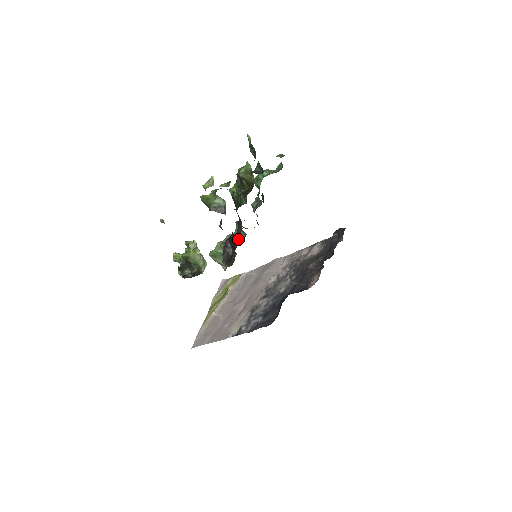
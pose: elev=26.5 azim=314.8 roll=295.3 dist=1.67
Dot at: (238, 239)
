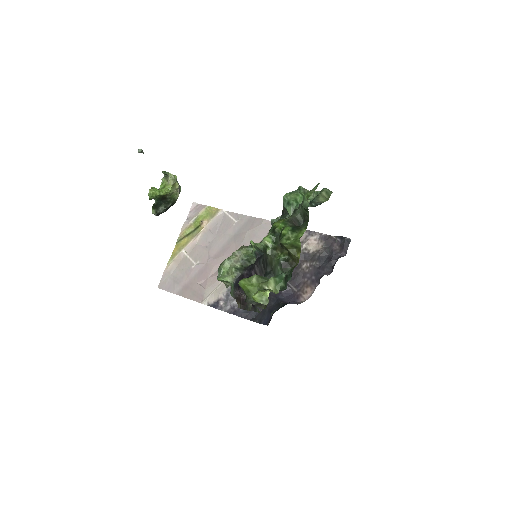
Dot at: (249, 262)
